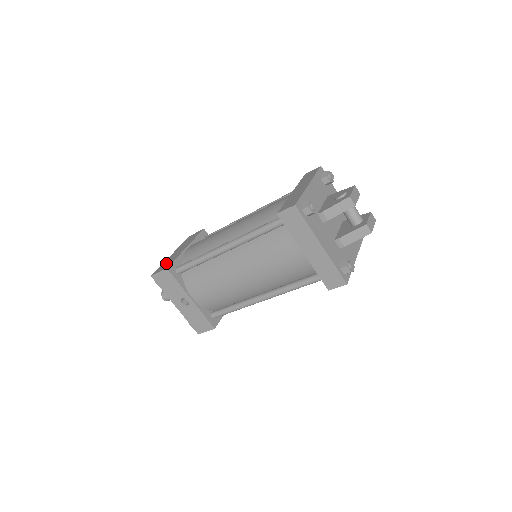
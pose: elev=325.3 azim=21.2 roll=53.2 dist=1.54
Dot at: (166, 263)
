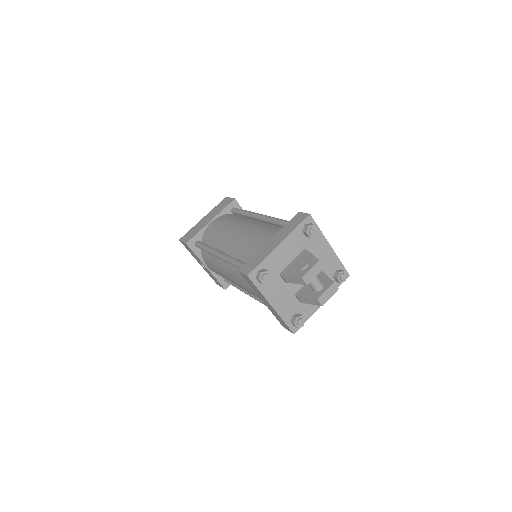
Dot at: (192, 232)
